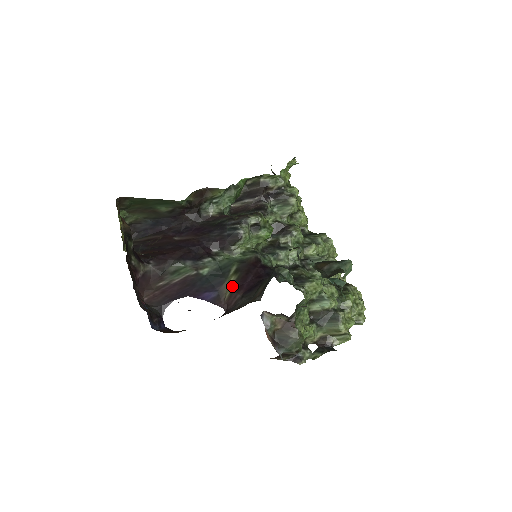
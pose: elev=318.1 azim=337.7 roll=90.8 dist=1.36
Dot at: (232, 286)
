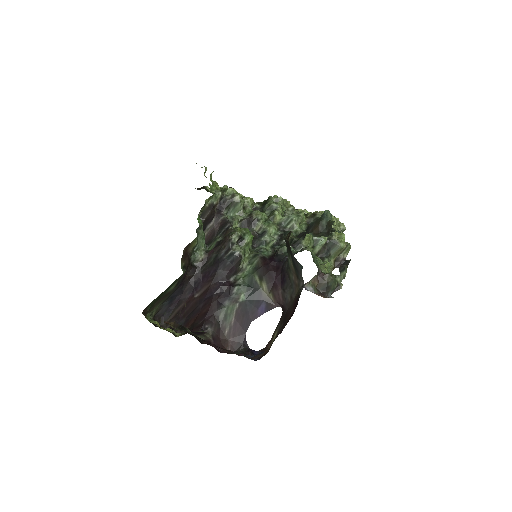
Dot at: (268, 290)
